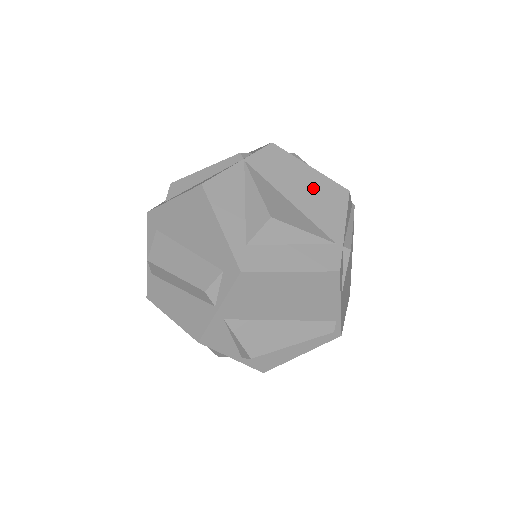
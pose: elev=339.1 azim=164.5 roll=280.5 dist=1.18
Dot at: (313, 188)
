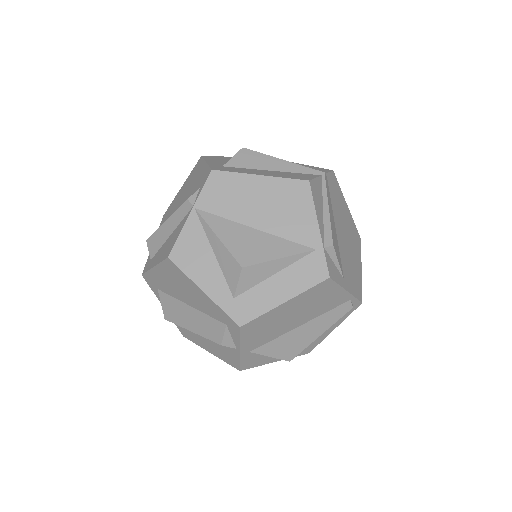
Dot at: (271, 199)
